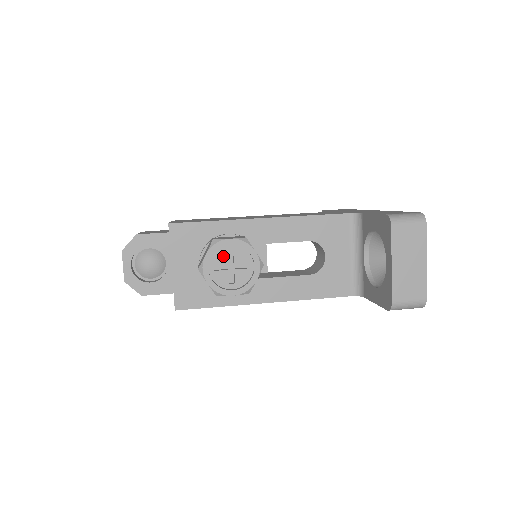
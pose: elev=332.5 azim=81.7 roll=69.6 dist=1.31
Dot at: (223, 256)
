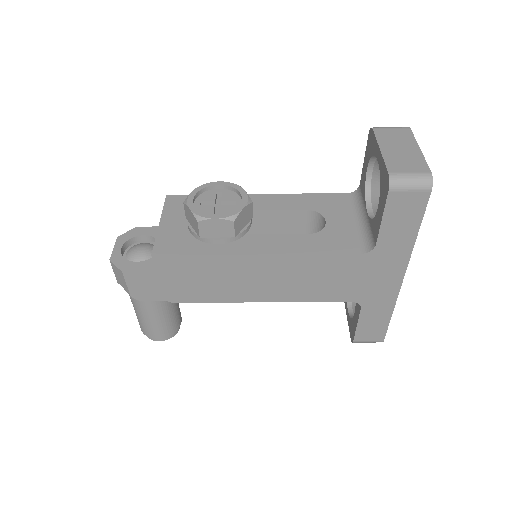
Dot at: (211, 196)
